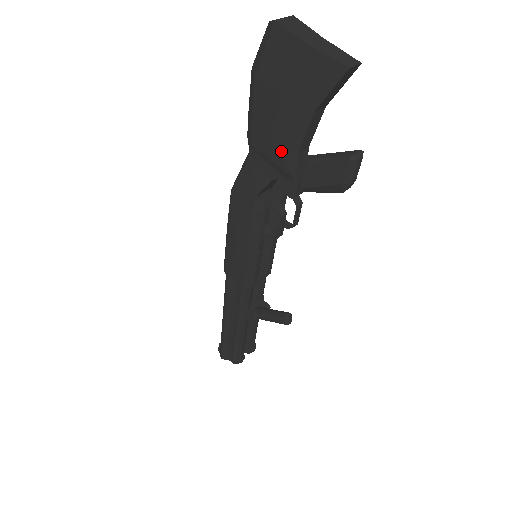
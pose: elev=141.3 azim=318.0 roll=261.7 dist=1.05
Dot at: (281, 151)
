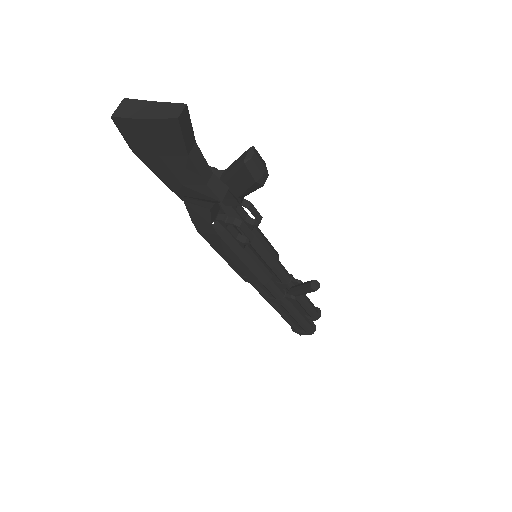
Dot at: (196, 190)
